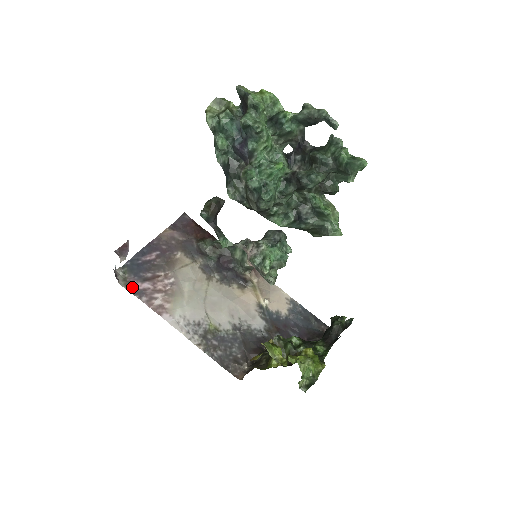
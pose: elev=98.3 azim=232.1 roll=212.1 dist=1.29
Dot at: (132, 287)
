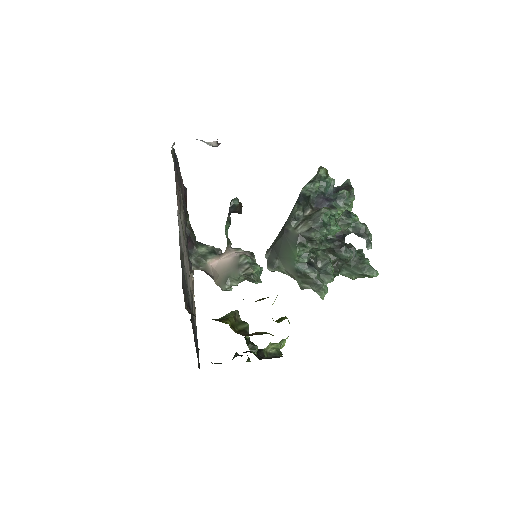
Dot at: occluded
